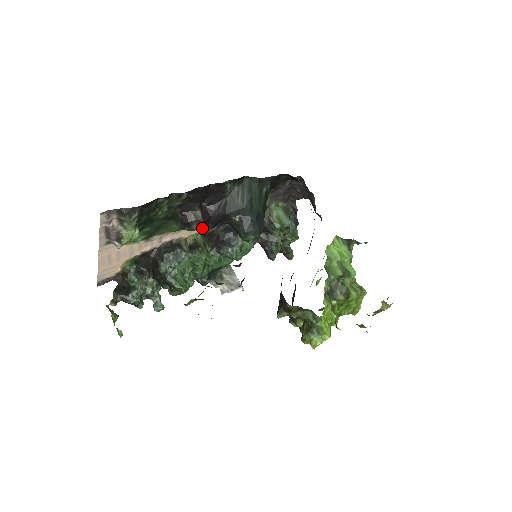
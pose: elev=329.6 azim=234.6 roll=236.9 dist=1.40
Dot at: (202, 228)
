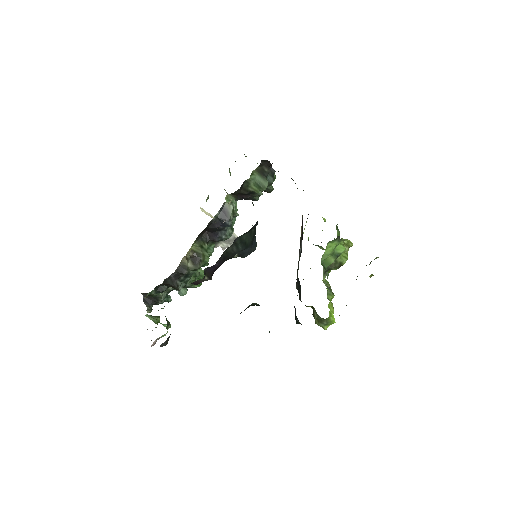
Dot at: occluded
